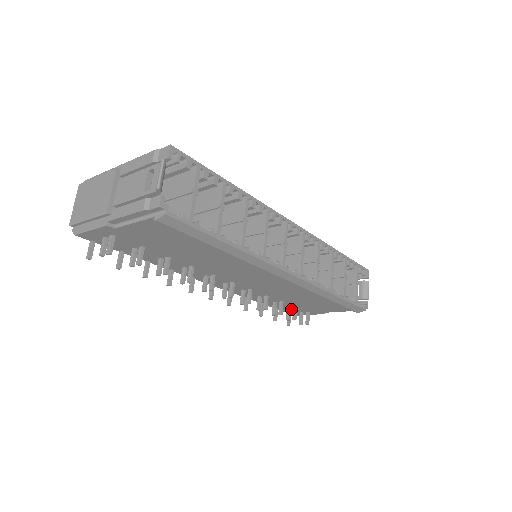
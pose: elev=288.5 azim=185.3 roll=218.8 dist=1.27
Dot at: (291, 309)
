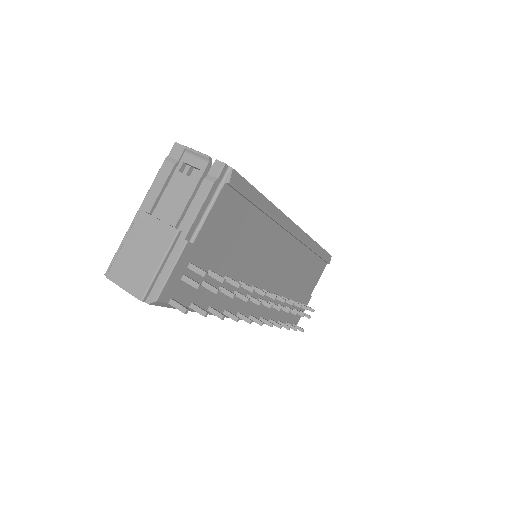
Dot at: occluded
